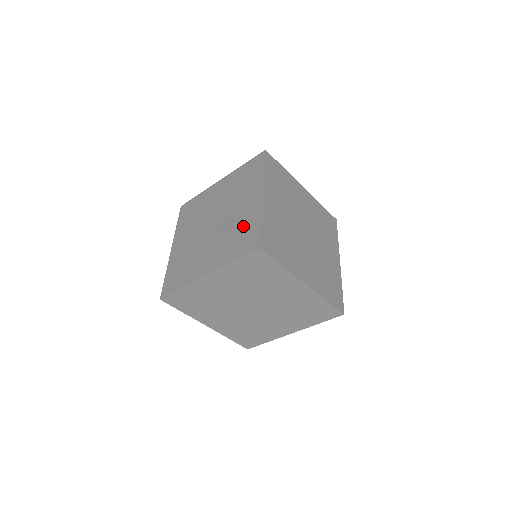
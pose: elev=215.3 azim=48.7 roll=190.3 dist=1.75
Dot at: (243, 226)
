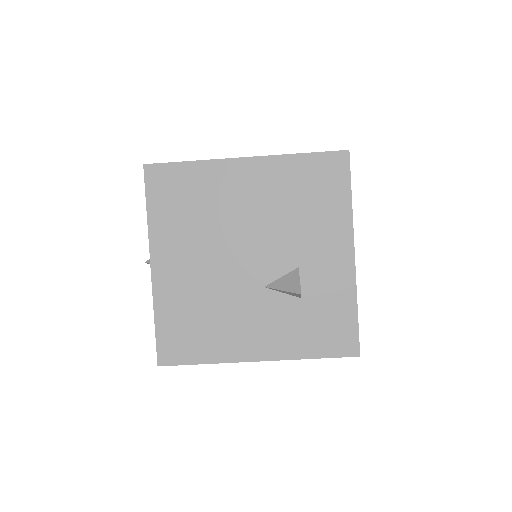
Dot at: (323, 301)
